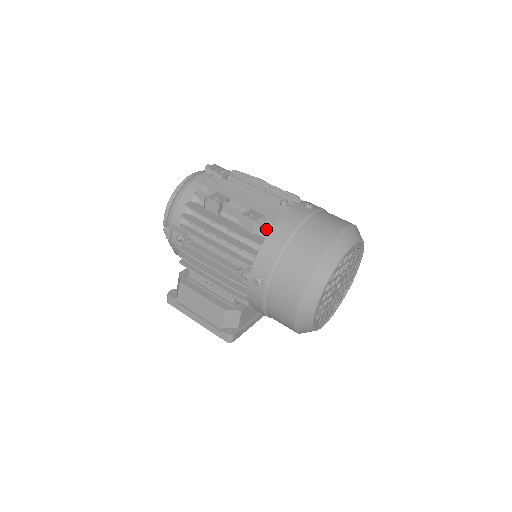
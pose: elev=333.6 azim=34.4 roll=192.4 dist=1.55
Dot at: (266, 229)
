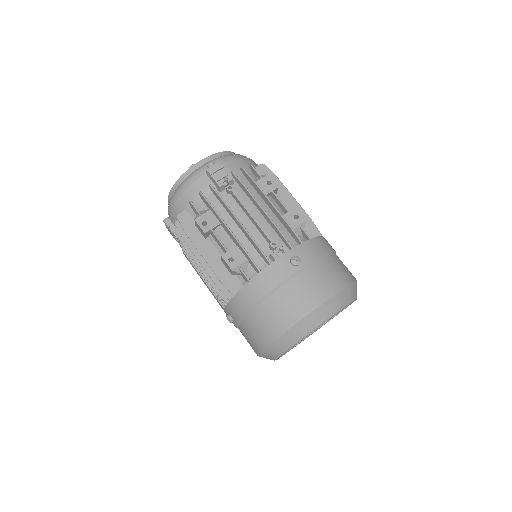
Dot at: (244, 277)
